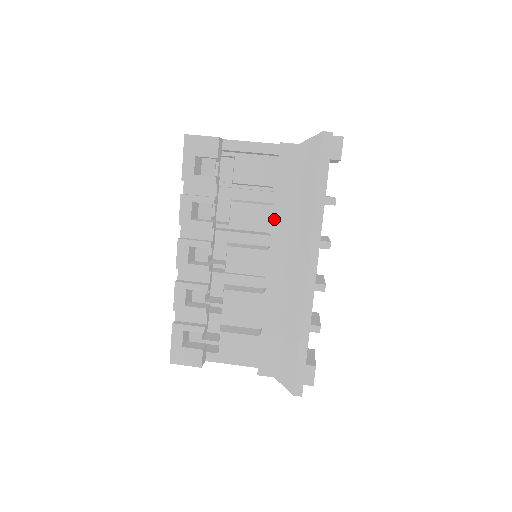
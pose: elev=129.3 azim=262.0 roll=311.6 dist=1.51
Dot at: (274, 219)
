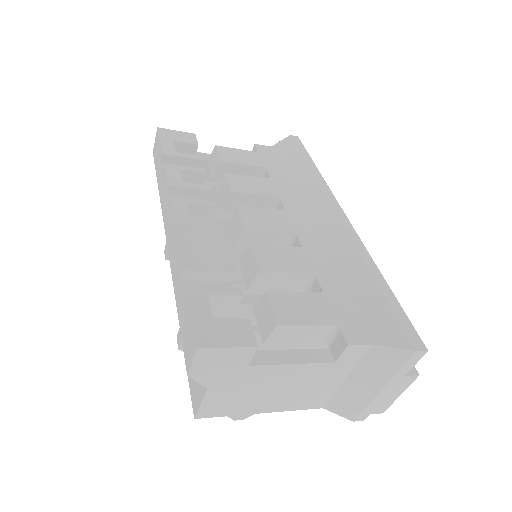
Dot at: (276, 188)
